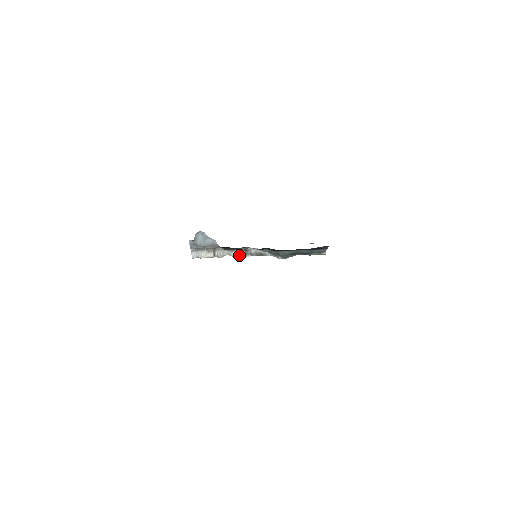
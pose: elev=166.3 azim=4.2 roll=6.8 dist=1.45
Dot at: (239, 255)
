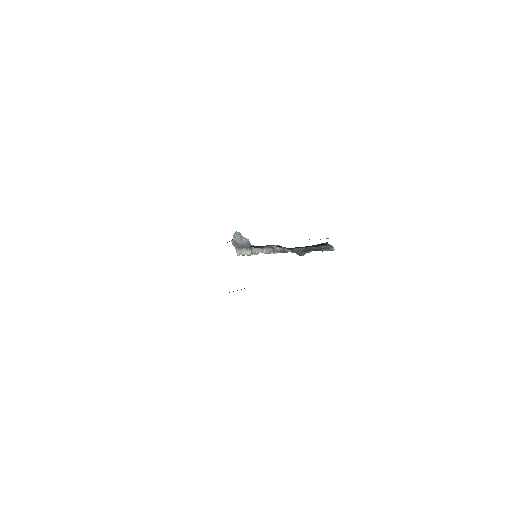
Dot at: (269, 252)
